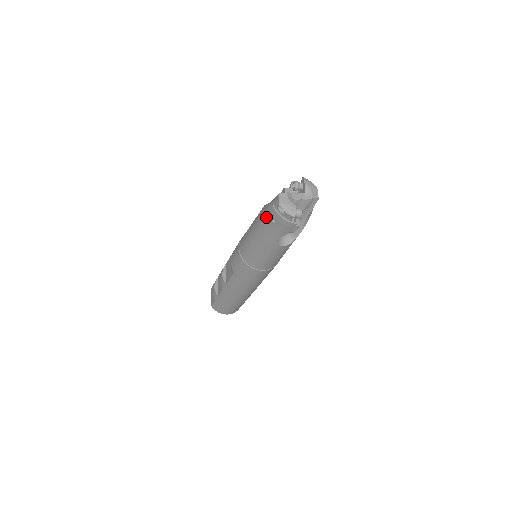
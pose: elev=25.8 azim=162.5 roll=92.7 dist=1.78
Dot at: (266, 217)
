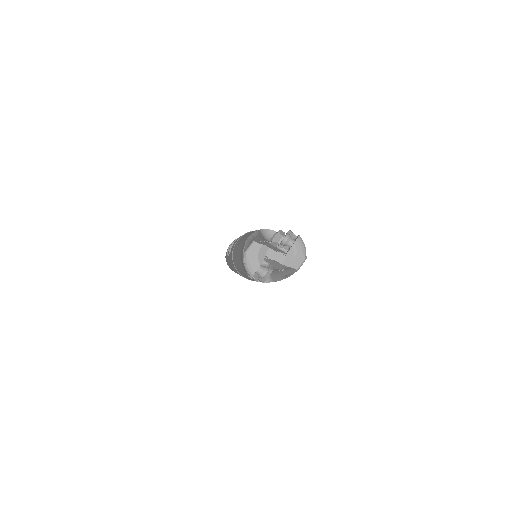
Dot at: (242, 248)
